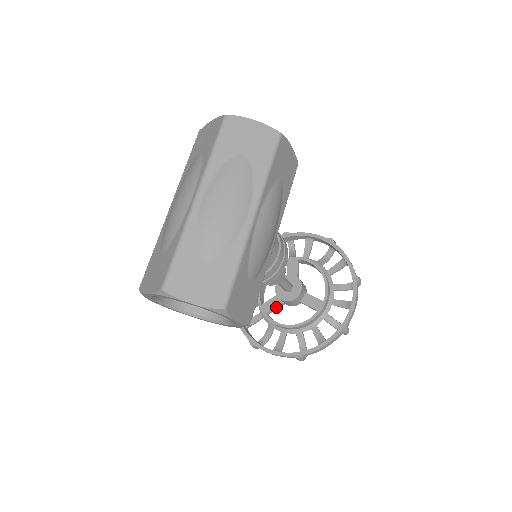
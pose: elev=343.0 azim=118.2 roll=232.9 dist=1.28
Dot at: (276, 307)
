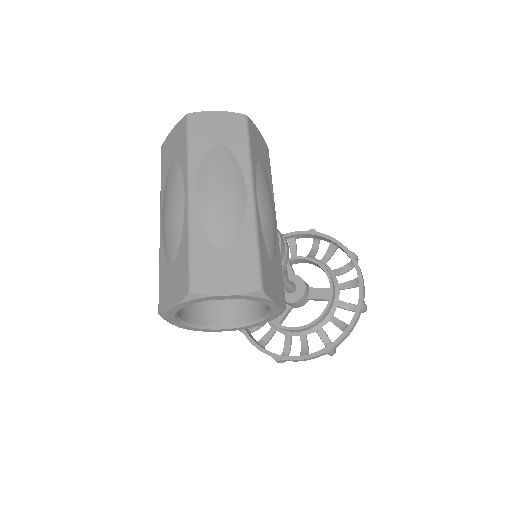
Dot at: (286, 314)
